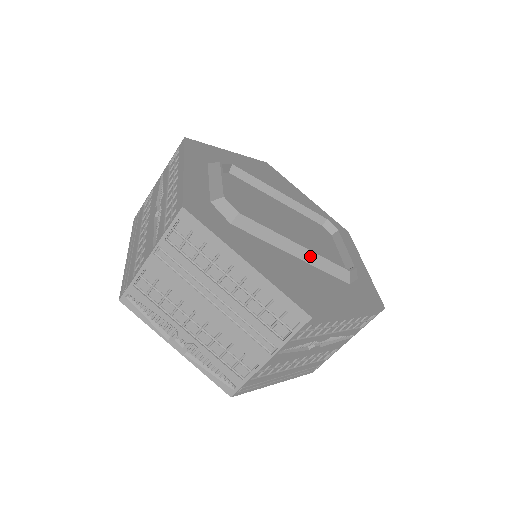
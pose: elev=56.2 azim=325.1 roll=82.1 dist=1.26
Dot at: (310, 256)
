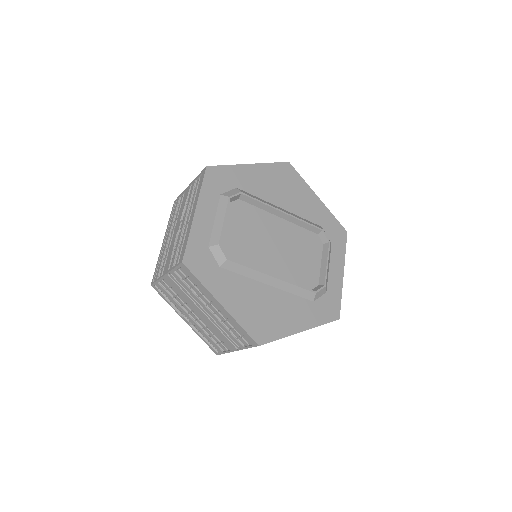
Dot at: (282, 284)
